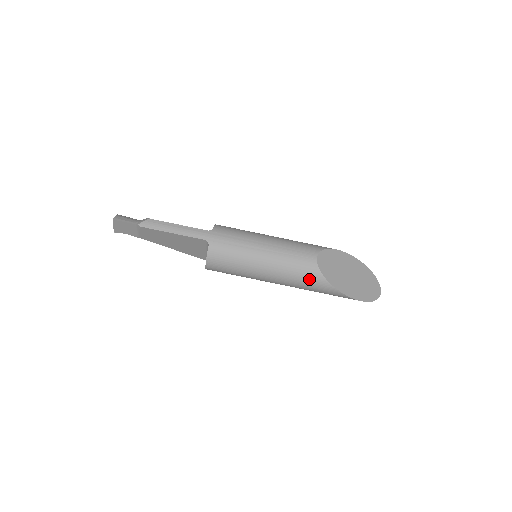
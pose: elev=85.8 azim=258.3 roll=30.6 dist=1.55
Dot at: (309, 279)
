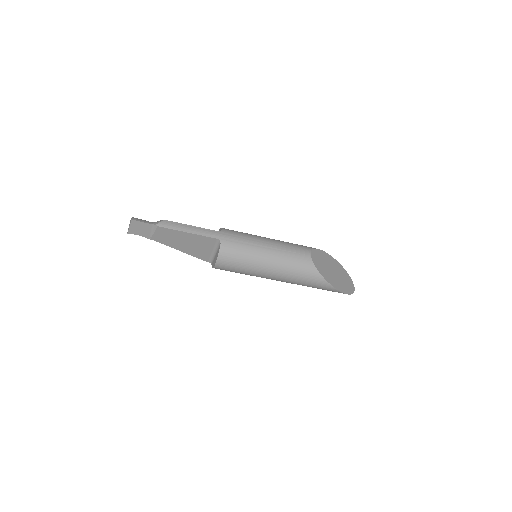
Dot at: (305, 273)
